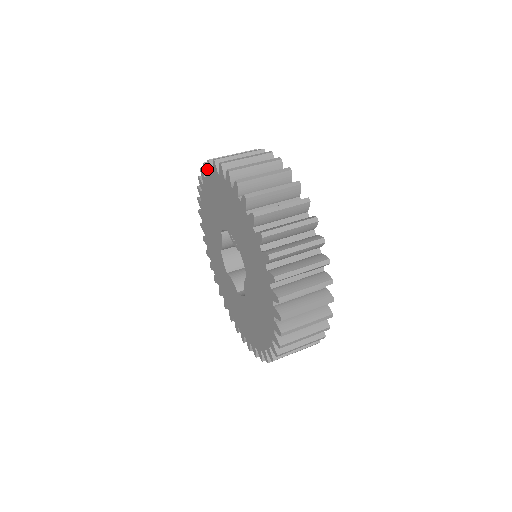
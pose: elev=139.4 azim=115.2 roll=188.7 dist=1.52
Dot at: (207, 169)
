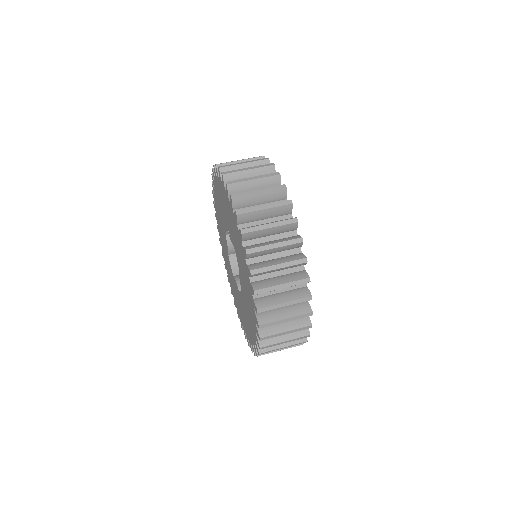
Dot at: (213, 178)
